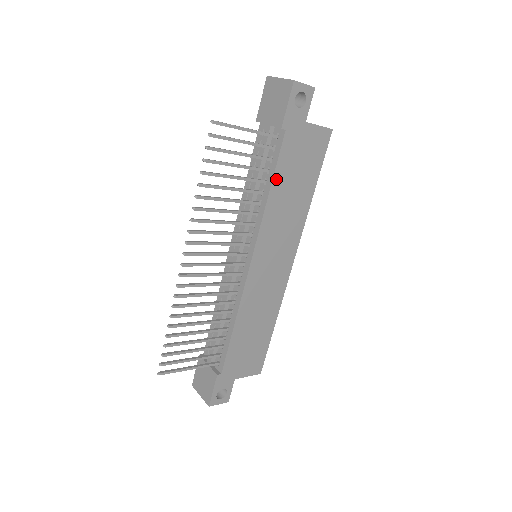
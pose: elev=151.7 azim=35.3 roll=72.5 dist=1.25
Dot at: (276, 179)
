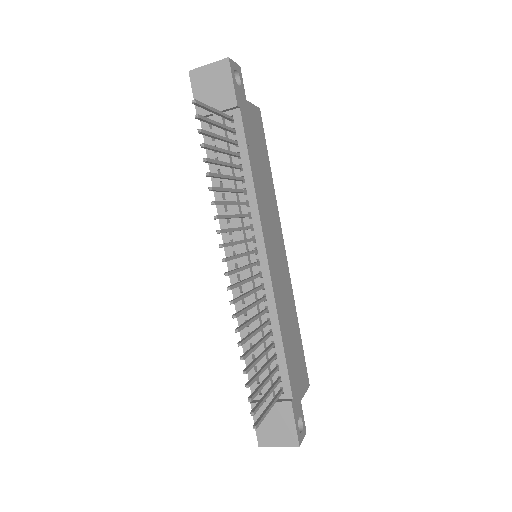
Dot at: (251, 160)
